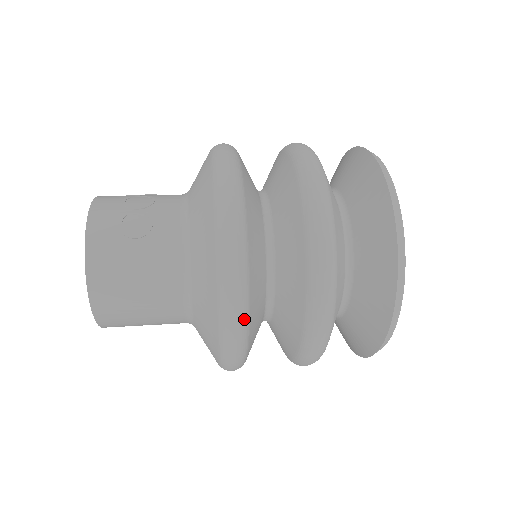
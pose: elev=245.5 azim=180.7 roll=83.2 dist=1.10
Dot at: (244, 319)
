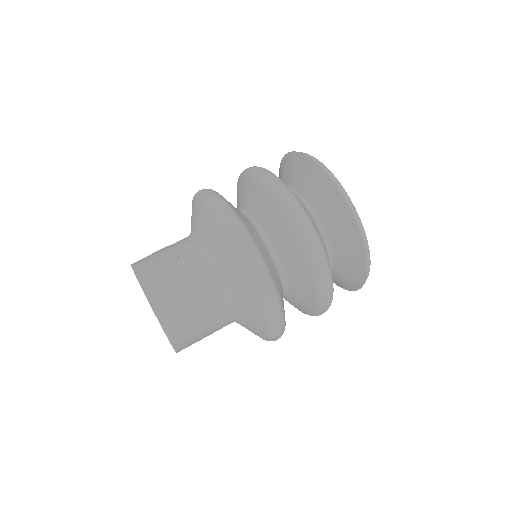
Dot at: (266, 271)
